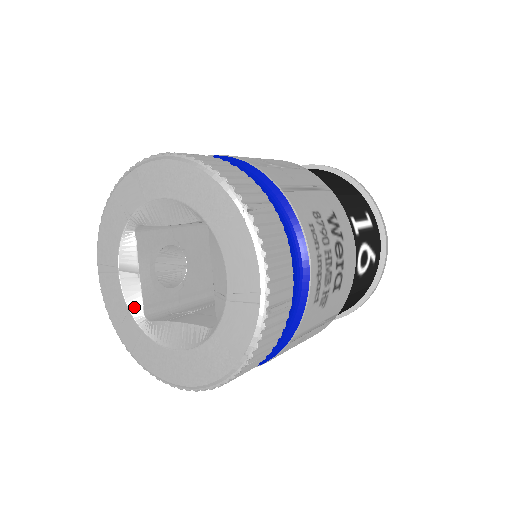
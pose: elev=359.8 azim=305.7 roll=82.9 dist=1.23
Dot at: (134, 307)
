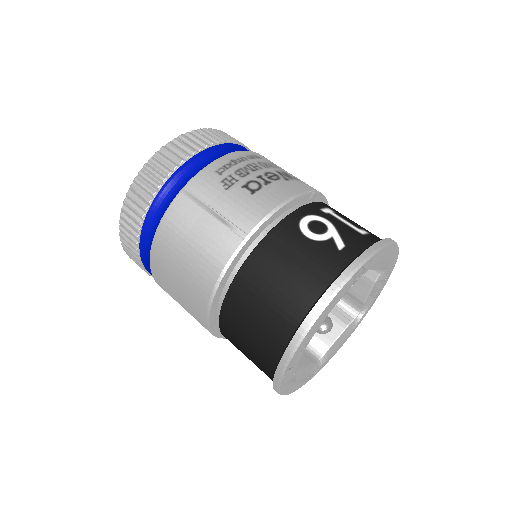
Dot at: occluded
